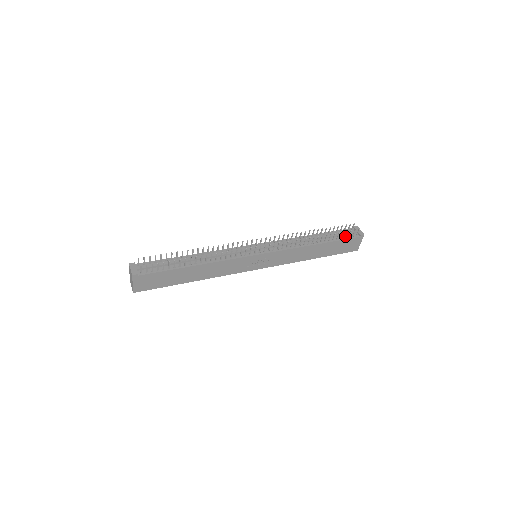
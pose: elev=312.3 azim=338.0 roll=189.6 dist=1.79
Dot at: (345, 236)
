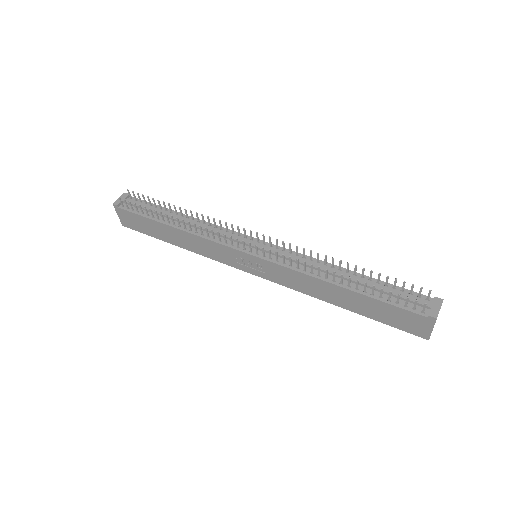
Dot at: (397, 300)
